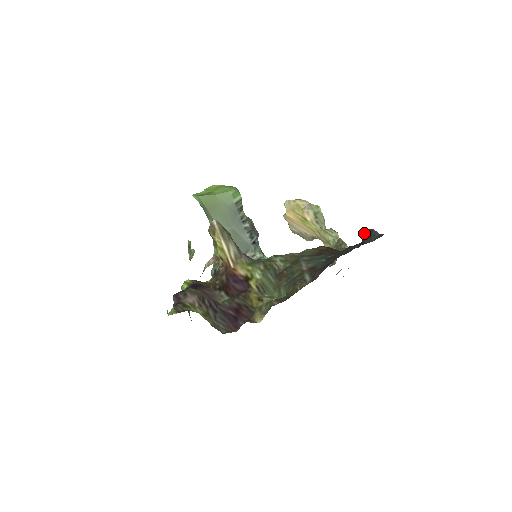
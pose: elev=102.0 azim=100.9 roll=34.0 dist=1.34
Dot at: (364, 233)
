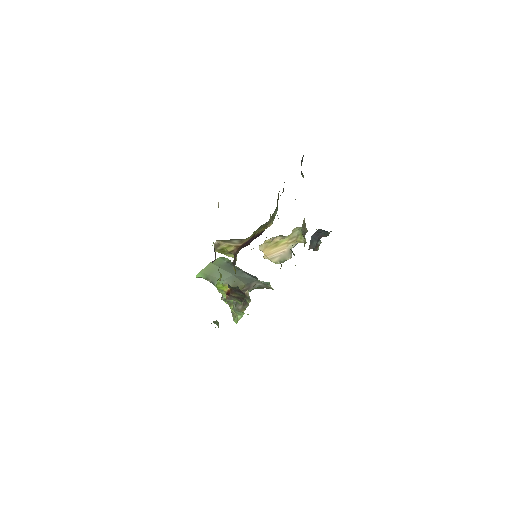
Dot at: (301, 174)
